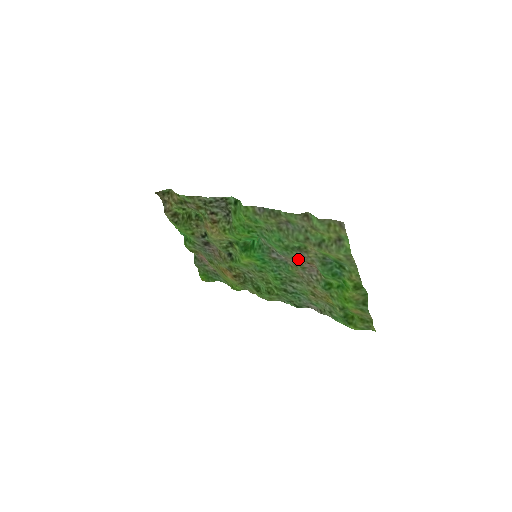
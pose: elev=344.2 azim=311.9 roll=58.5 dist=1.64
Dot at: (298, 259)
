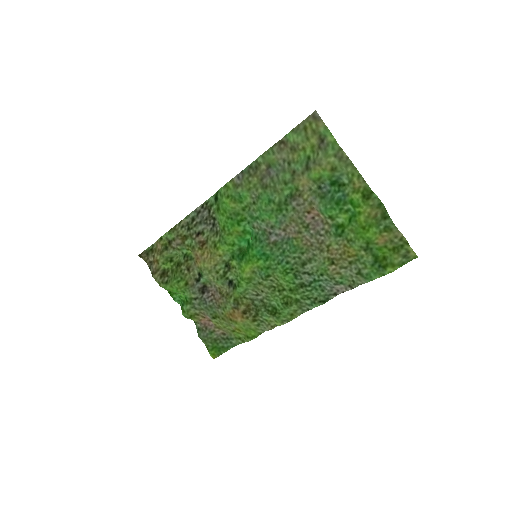
Dot at: (296, 216)
